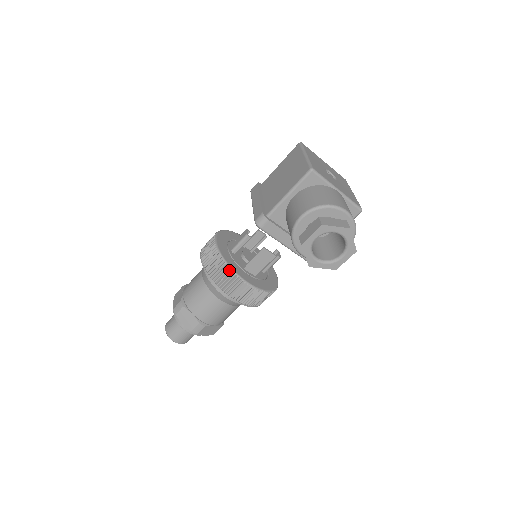
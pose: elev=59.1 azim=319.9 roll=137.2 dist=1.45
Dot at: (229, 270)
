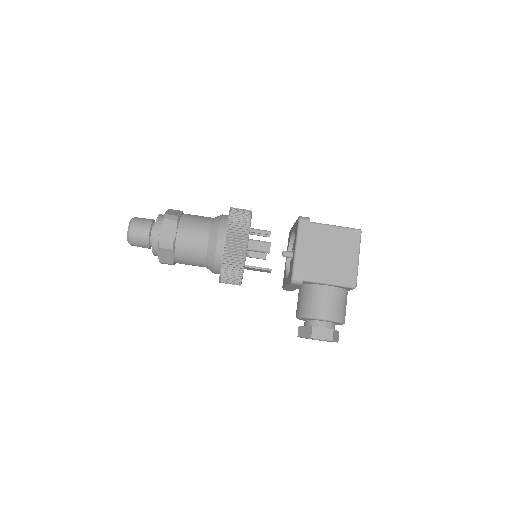
Dot at: (240, 275)
